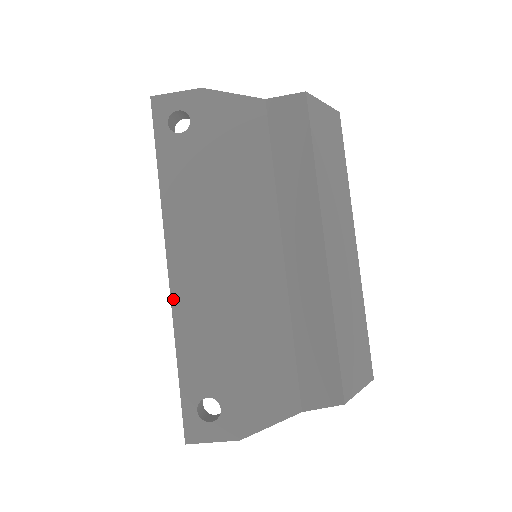
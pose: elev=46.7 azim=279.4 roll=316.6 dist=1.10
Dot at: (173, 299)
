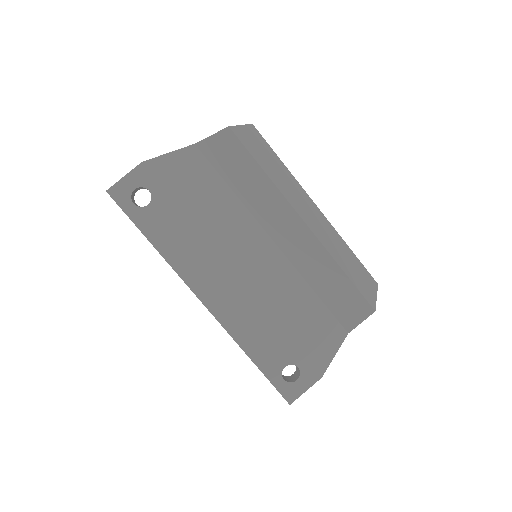
Dot at: (221, 322)
